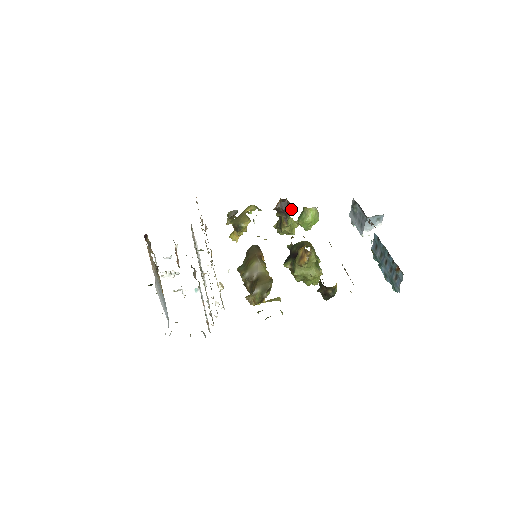
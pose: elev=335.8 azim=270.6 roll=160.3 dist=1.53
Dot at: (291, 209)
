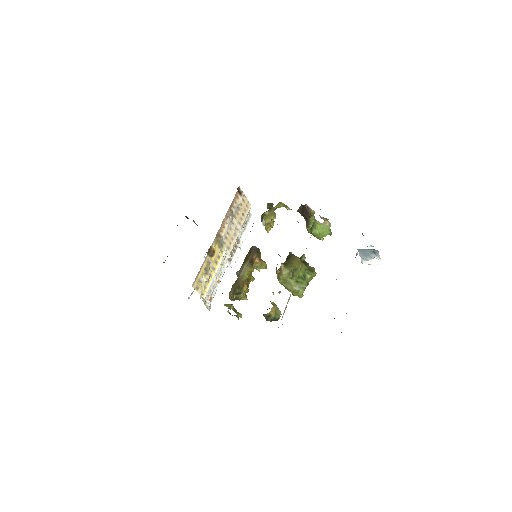
Dot at: (311, 215)
